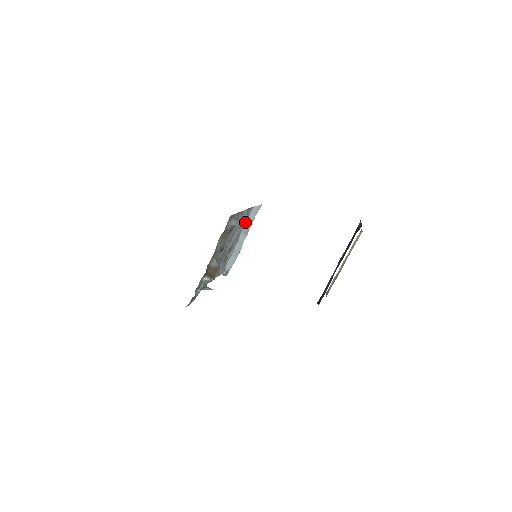
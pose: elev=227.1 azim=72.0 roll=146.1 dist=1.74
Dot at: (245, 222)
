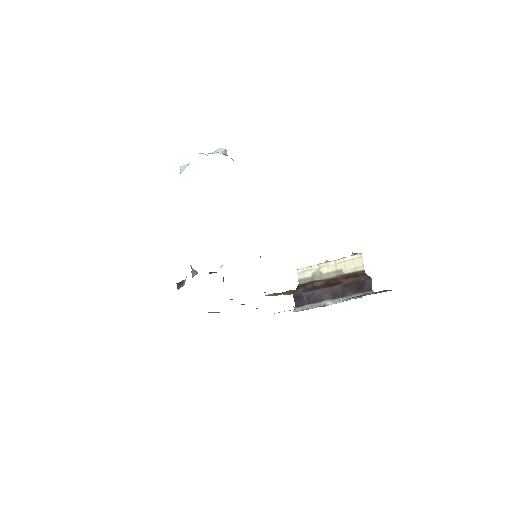
Dot at: occluded
